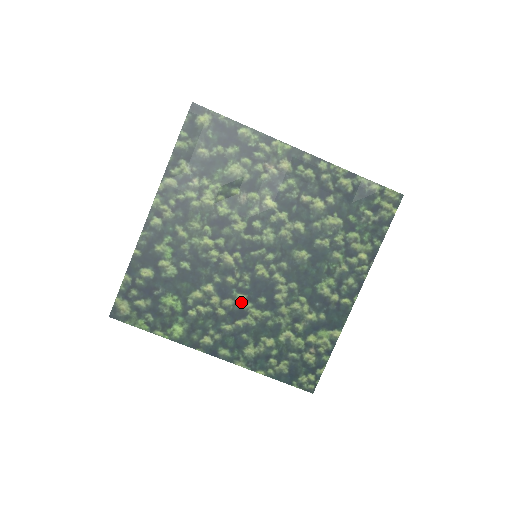
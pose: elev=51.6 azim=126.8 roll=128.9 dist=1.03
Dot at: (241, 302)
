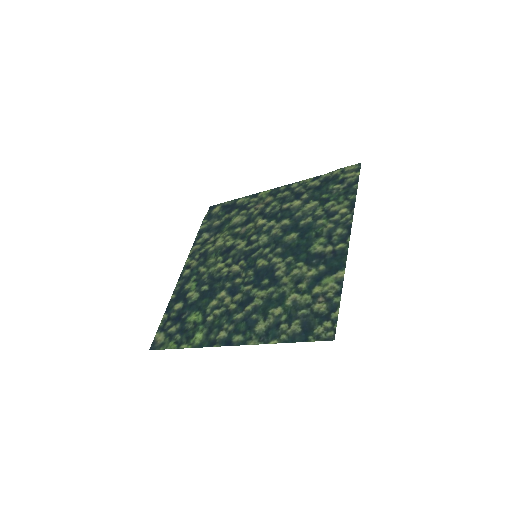
Dot at: (248, 292)
